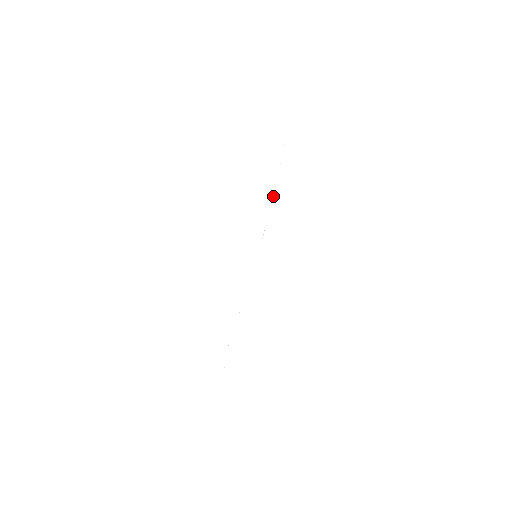
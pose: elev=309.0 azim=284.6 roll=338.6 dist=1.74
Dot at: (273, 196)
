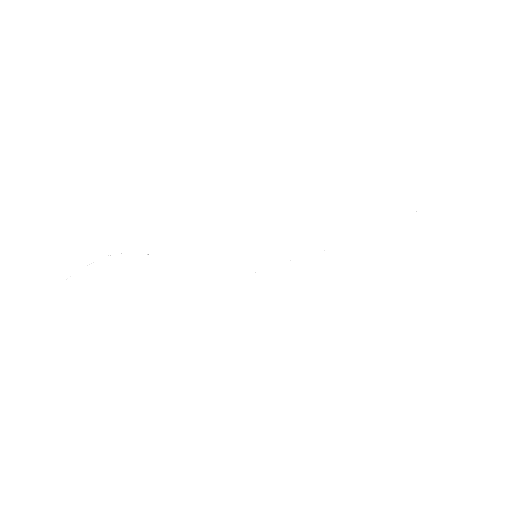
Dot at: occluded
